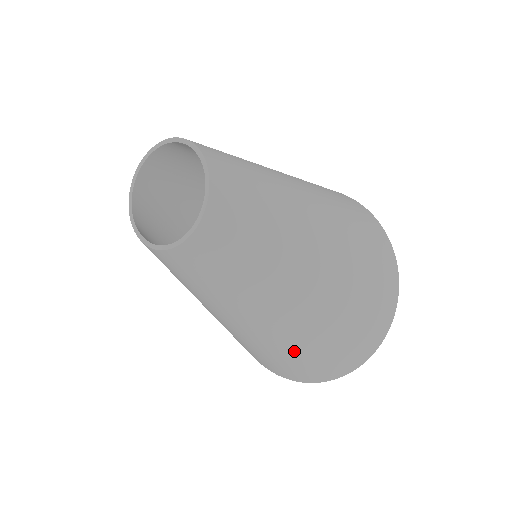
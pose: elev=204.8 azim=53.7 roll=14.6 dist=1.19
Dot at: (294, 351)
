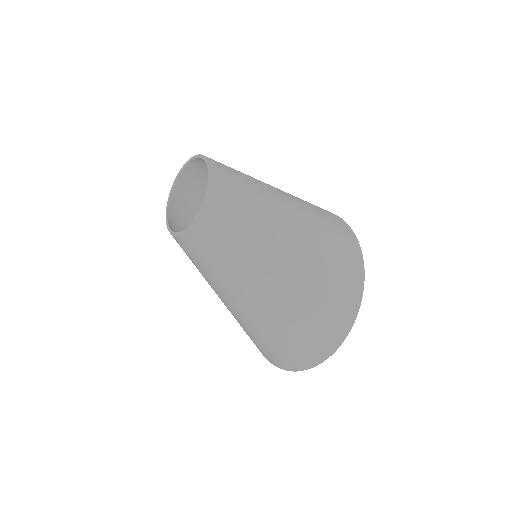
Dot at: (249, 333)
